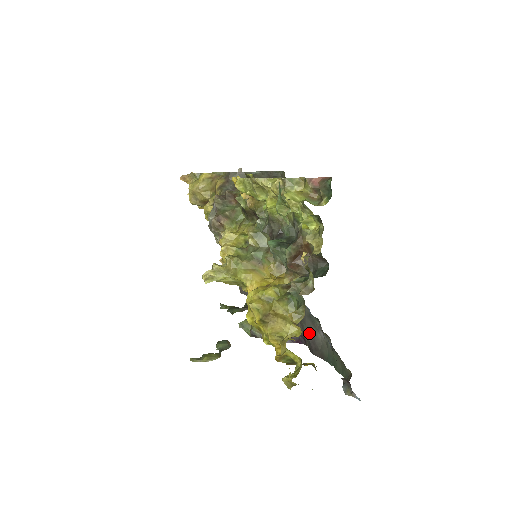
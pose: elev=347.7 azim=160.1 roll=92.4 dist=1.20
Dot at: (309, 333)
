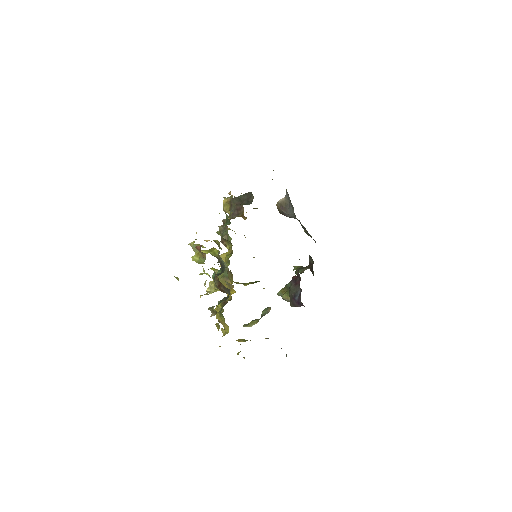
Dot at: occluded
